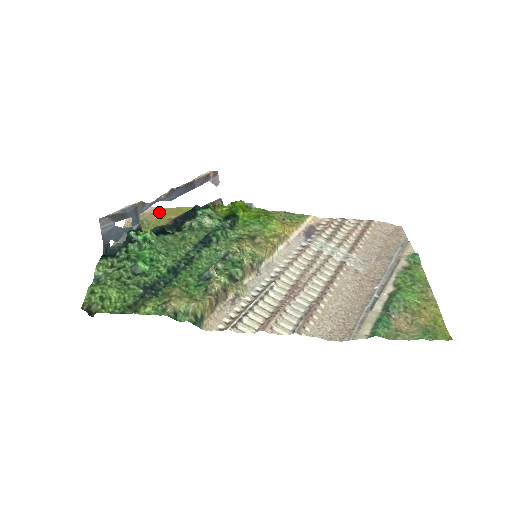
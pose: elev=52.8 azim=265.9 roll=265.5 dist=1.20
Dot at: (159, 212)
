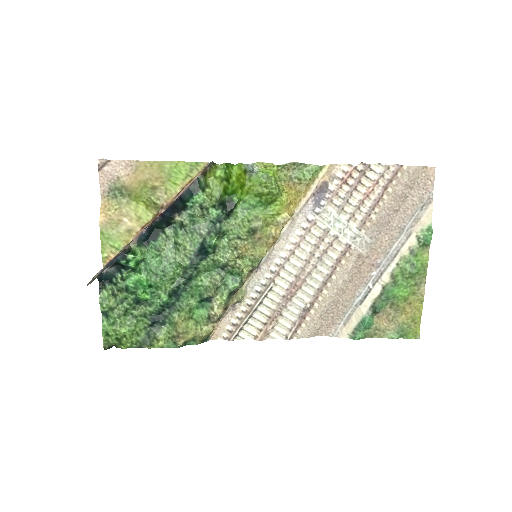
Dot at: (137, 172)
